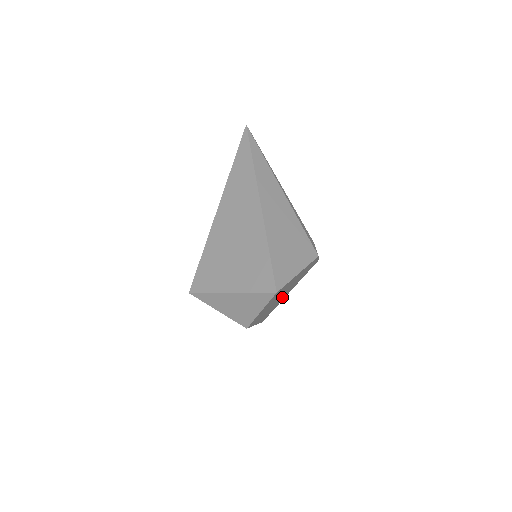
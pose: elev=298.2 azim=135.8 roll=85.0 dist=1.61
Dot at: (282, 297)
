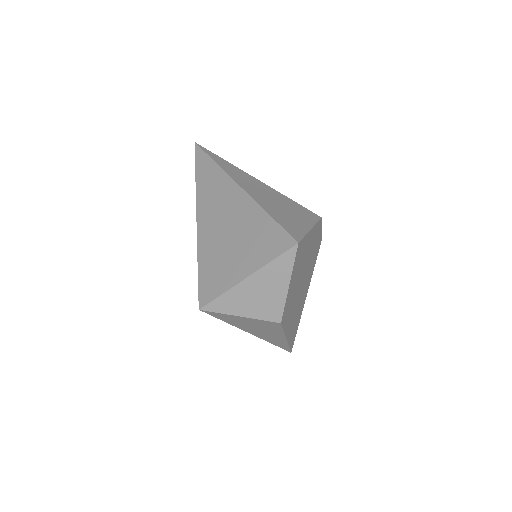
Dot at: (302, 296)
